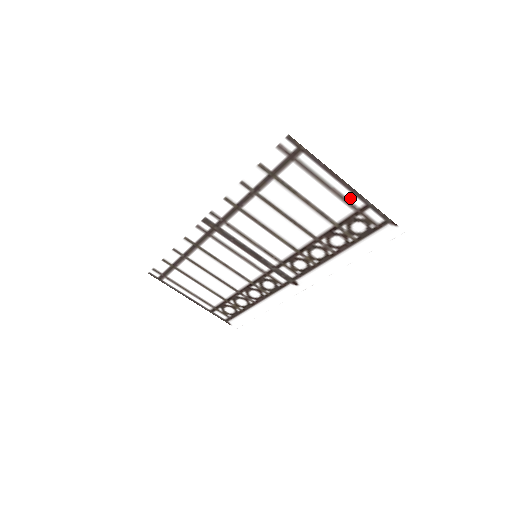
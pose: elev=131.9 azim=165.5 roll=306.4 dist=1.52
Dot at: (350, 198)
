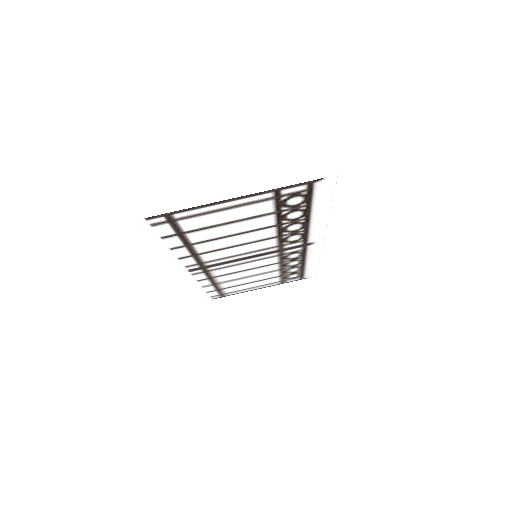
Dot at: (255, 199)
